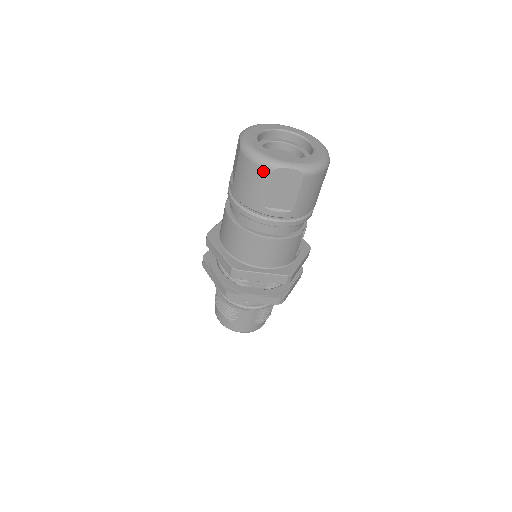
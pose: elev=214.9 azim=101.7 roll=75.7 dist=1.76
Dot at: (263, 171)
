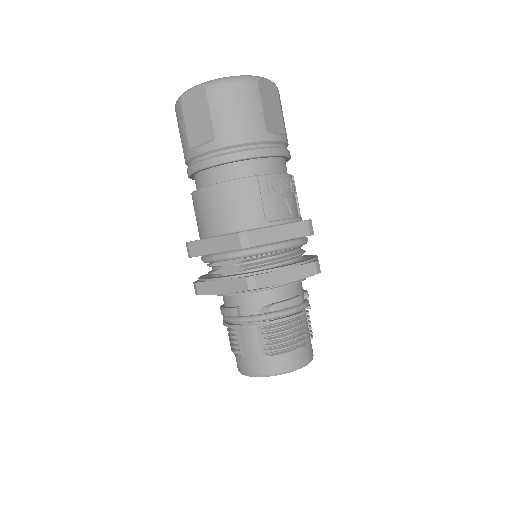
Dot at: (178, 109)
